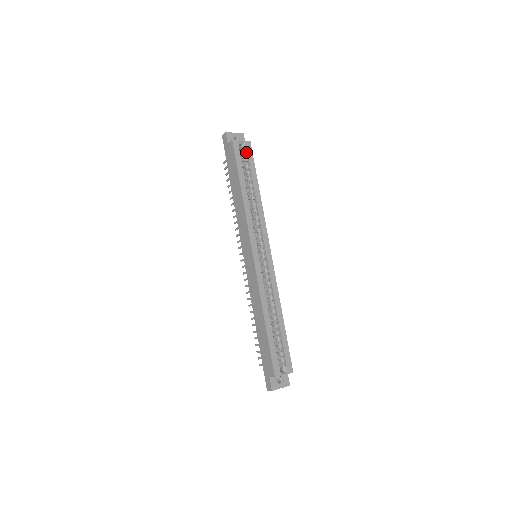
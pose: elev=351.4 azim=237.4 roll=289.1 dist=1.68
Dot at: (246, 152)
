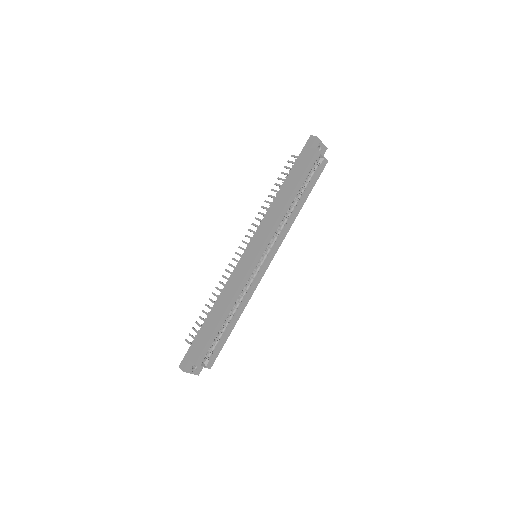
Dot at: (318, 167)
